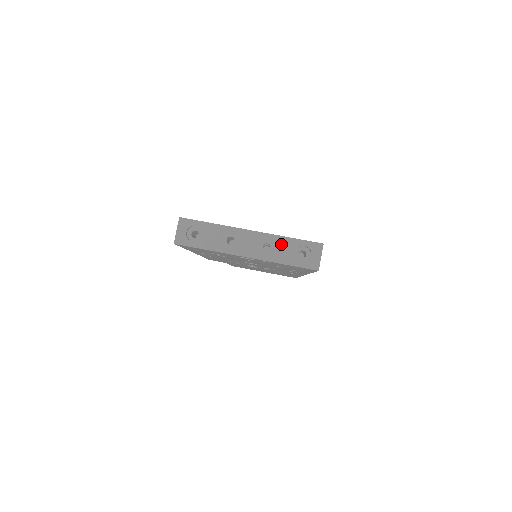
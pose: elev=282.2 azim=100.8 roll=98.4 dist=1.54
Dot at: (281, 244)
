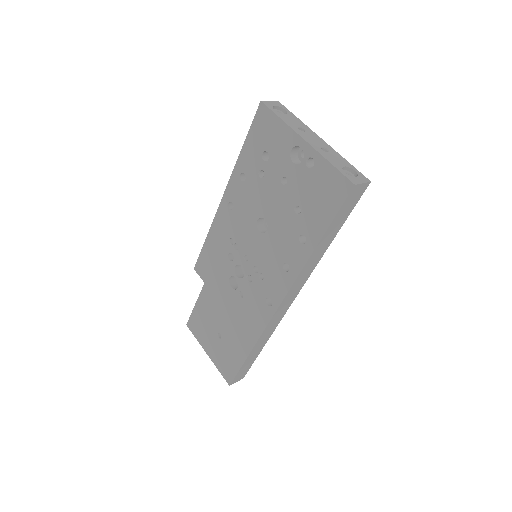
Dot at: (338, 157)
